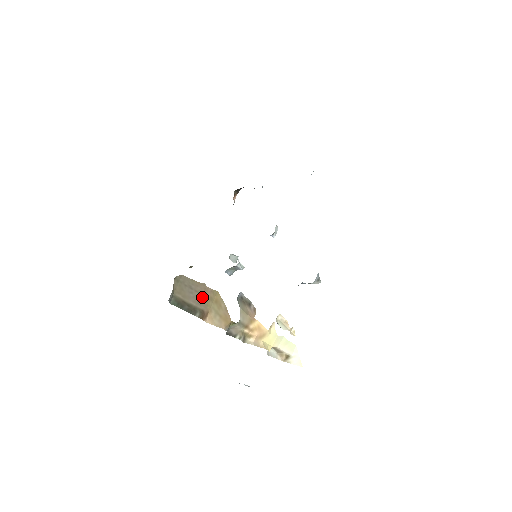
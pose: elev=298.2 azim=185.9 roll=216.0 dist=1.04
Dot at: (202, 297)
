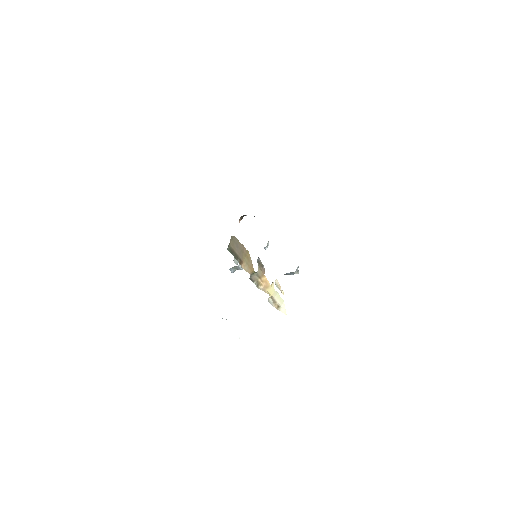
Dot at: (241, 252)
